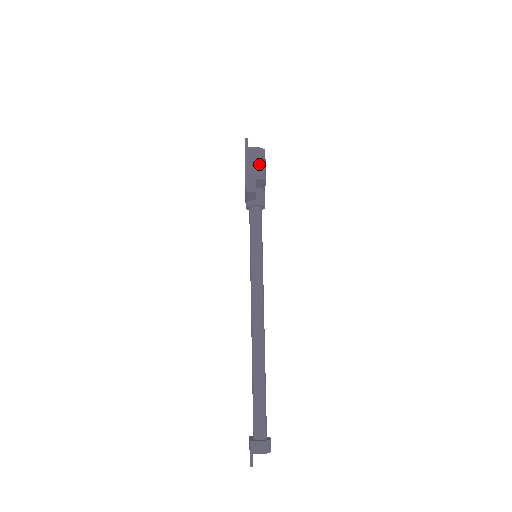
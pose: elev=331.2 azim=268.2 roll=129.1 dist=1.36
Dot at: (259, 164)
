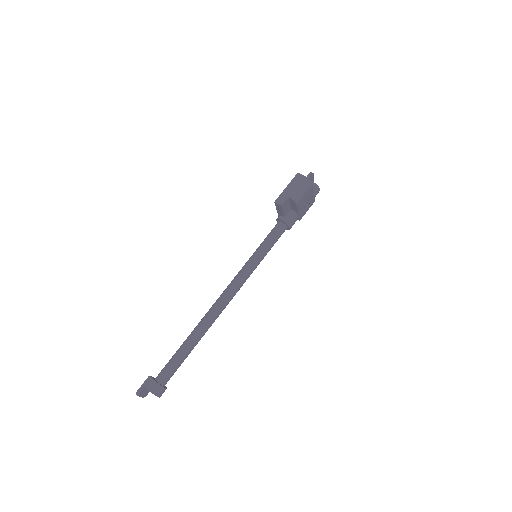
Dot at: (299, 189)
